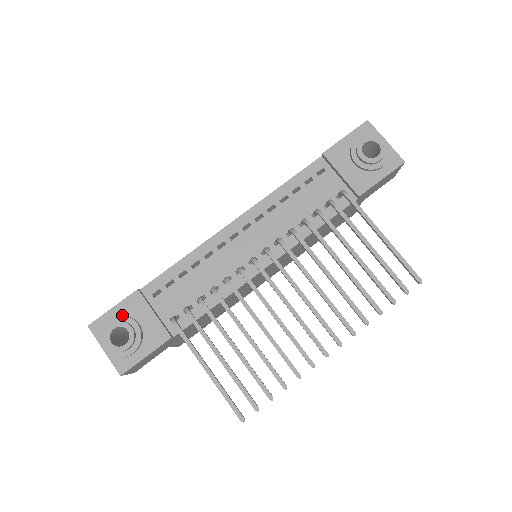
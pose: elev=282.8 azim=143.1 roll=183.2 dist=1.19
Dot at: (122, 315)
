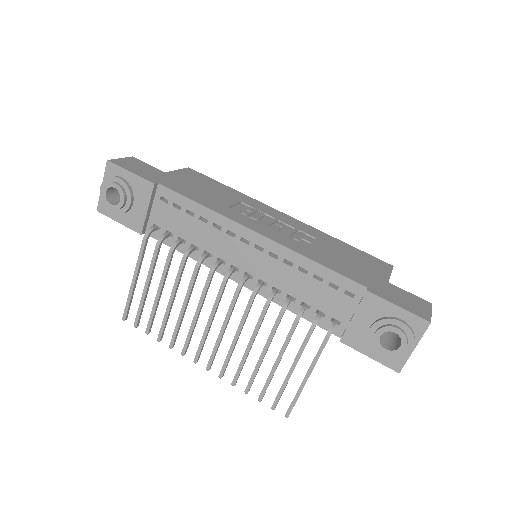
Dot at: (130, 184)
